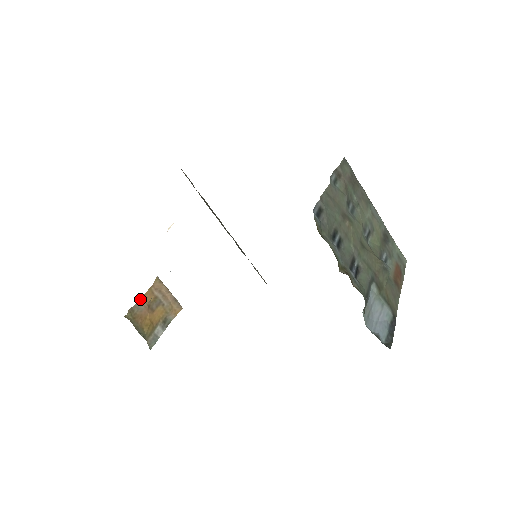
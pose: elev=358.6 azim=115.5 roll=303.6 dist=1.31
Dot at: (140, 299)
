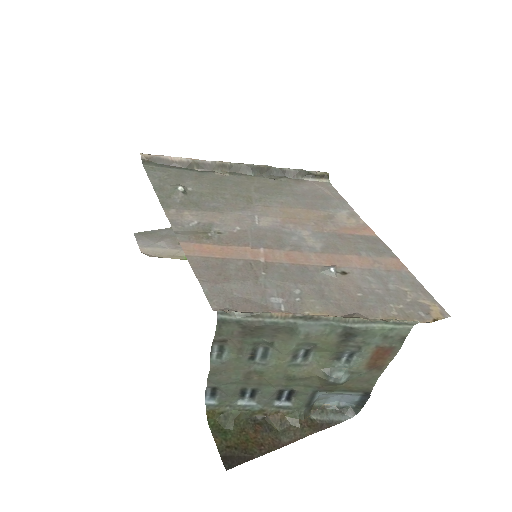
Dot at: occluded
